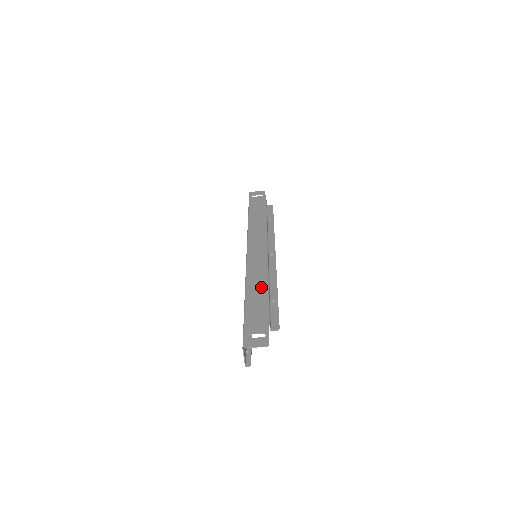
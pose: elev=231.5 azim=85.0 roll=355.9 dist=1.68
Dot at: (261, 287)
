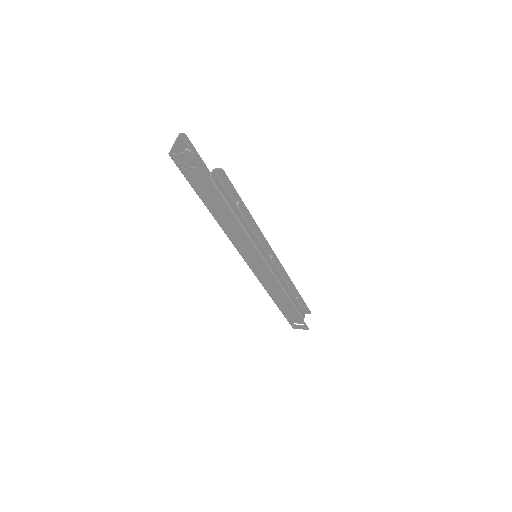
Dot at: (282, 297)
